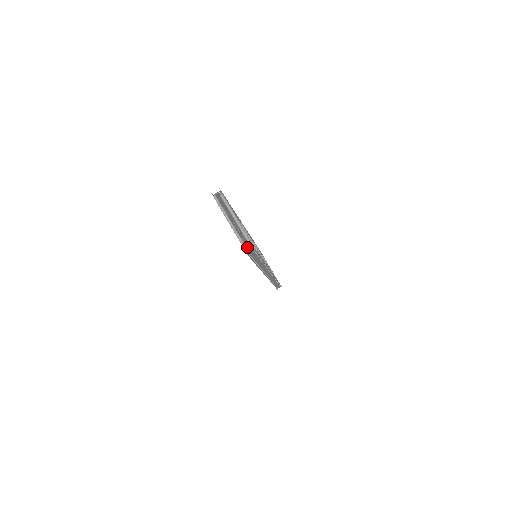
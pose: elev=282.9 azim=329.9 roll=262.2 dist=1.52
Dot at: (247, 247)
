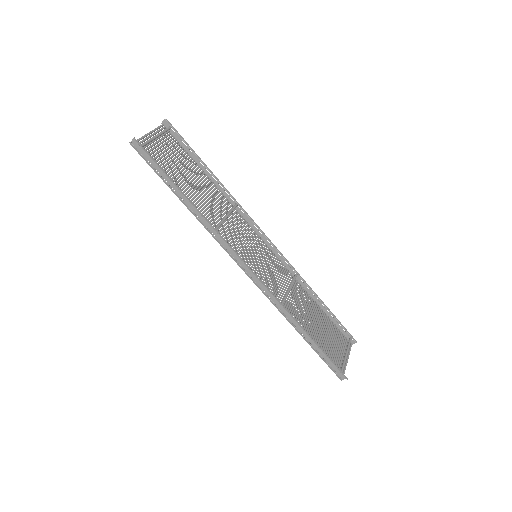
Dot at: (156, 158)
